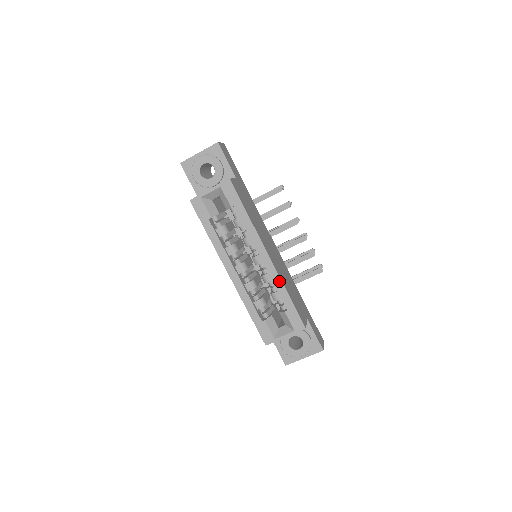
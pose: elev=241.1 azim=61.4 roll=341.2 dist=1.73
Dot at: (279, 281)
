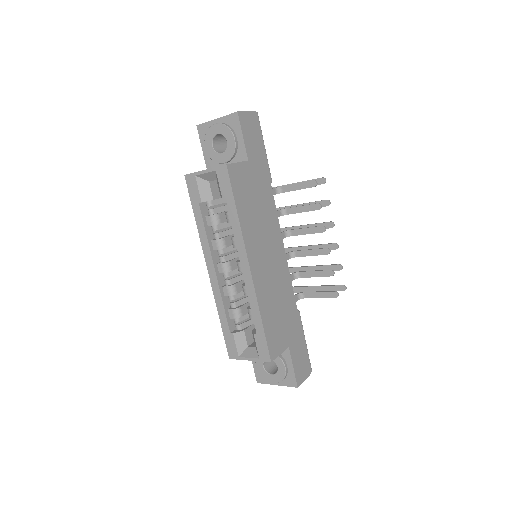
Dot at: (255, 300)
